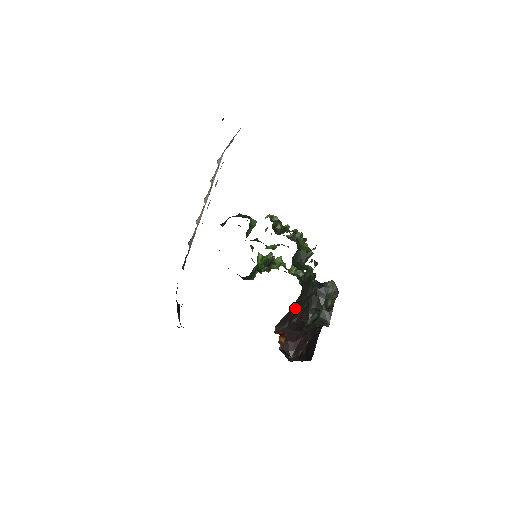
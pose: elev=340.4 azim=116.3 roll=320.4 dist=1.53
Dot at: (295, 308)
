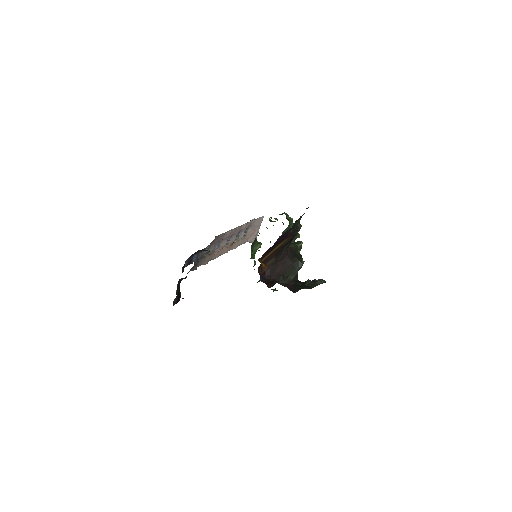
Dot at: (281, 268)
